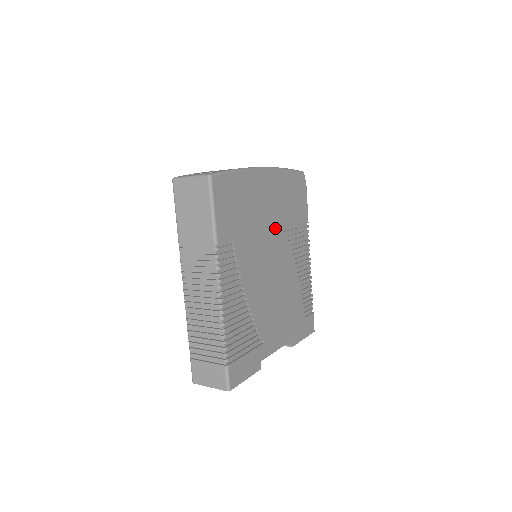
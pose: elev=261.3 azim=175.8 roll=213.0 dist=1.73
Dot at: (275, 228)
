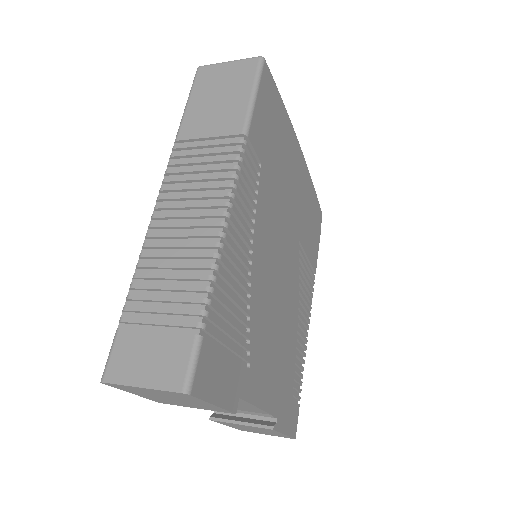
Dot at: (294, 225)
